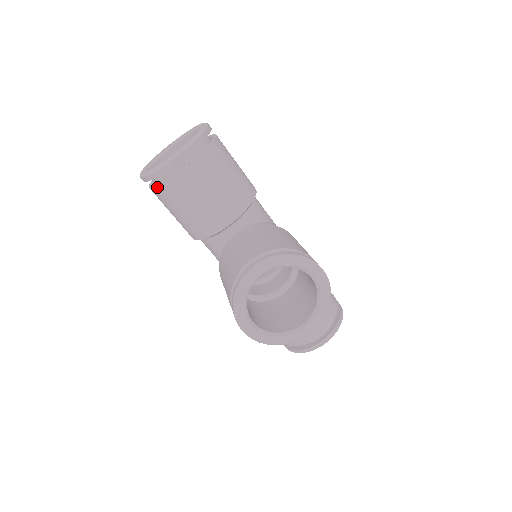
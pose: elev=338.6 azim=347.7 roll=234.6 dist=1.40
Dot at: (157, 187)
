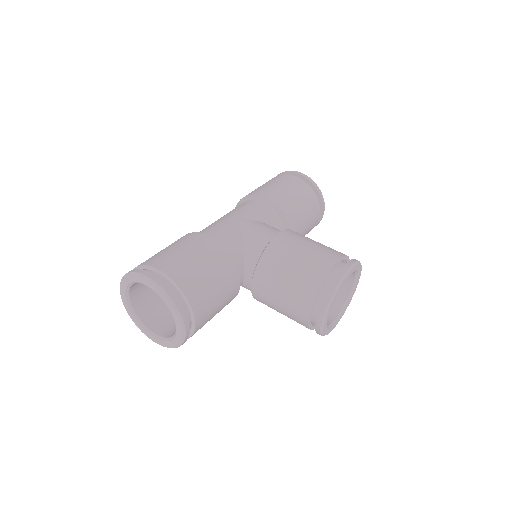
Dot at: occluded
